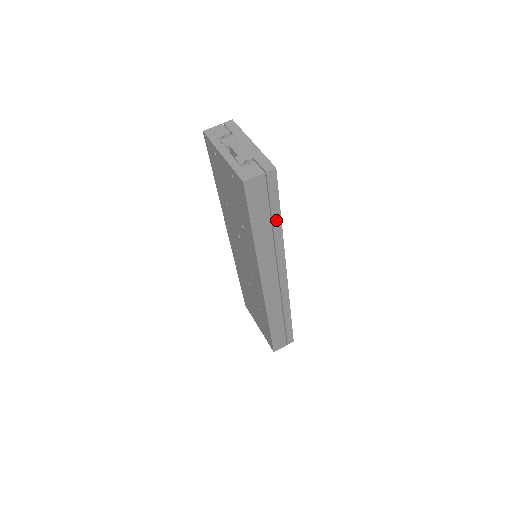
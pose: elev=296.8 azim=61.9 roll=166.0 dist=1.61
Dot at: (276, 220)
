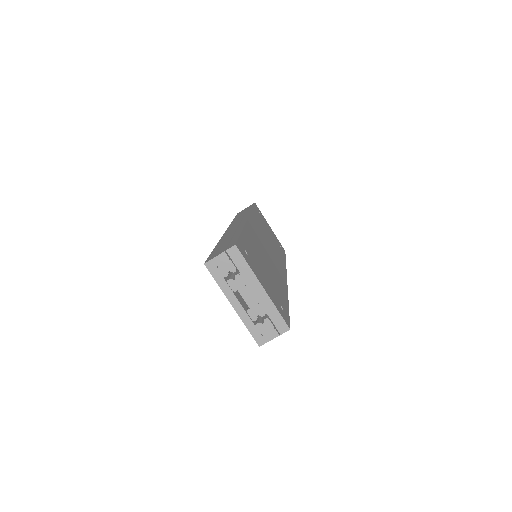
Dot at: occluded
